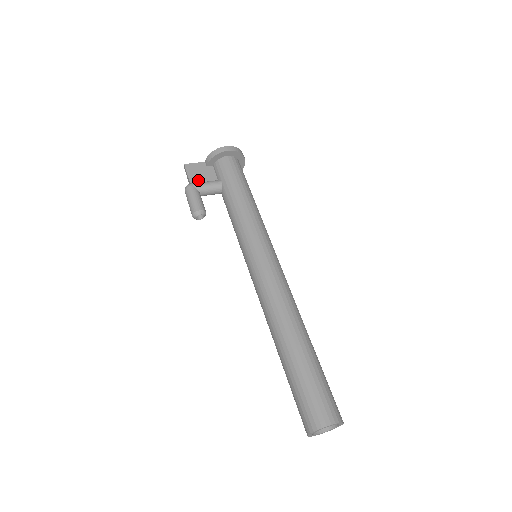
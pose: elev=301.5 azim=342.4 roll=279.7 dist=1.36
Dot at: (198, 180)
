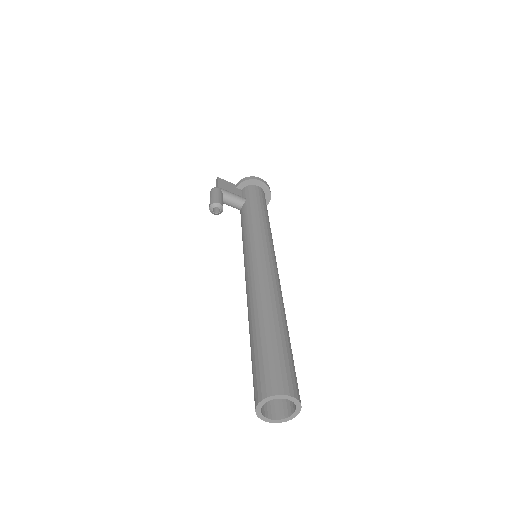
Dot at: occluded
